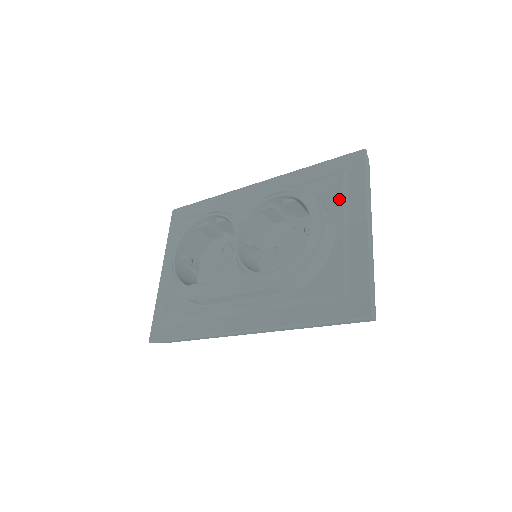
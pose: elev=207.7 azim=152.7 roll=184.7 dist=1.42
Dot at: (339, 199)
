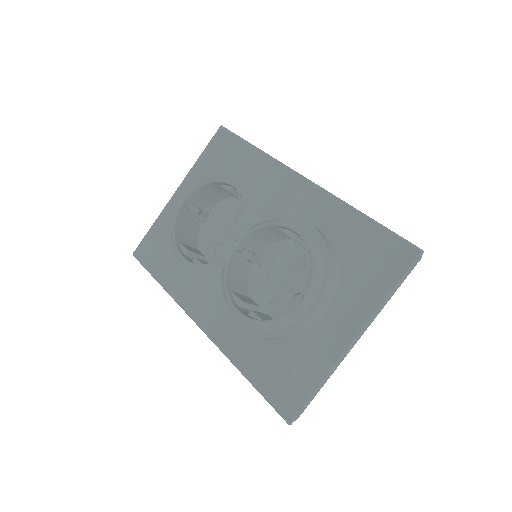
Dot at: (353, 285)
